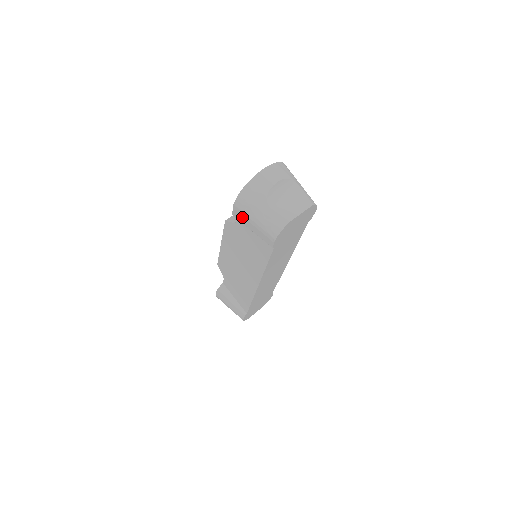
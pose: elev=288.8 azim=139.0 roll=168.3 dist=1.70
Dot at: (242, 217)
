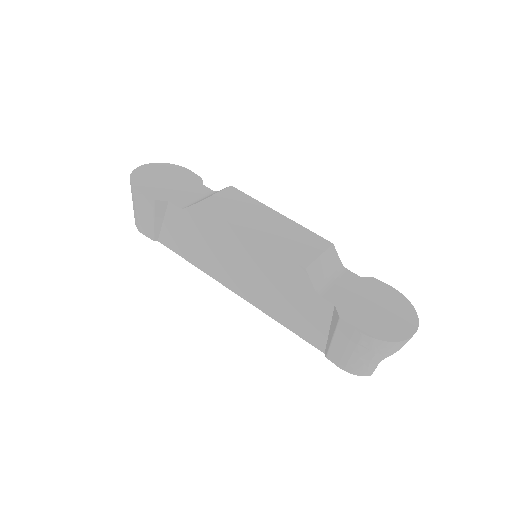
Dot at: (349, 337)
